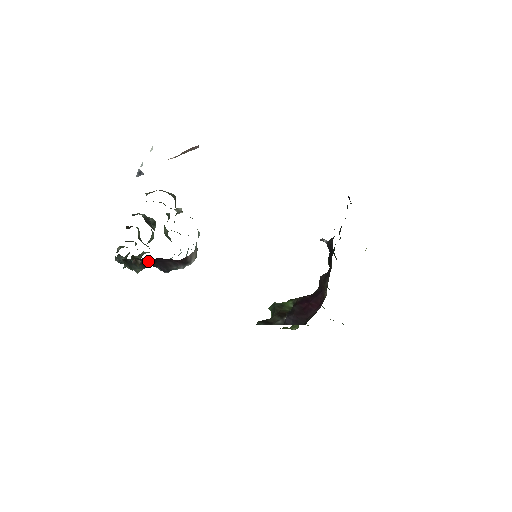
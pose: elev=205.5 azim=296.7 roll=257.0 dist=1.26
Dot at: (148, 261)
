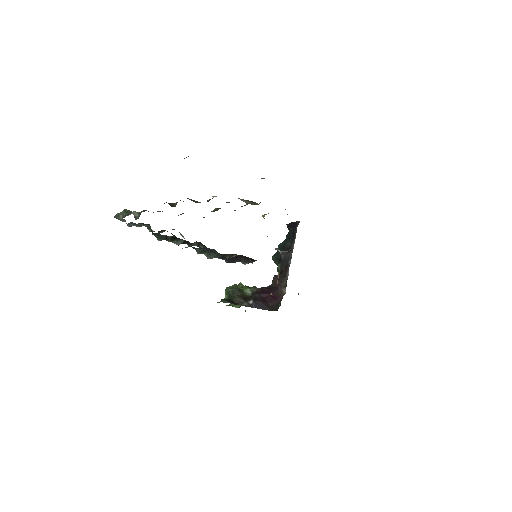
Dot at: occluded
